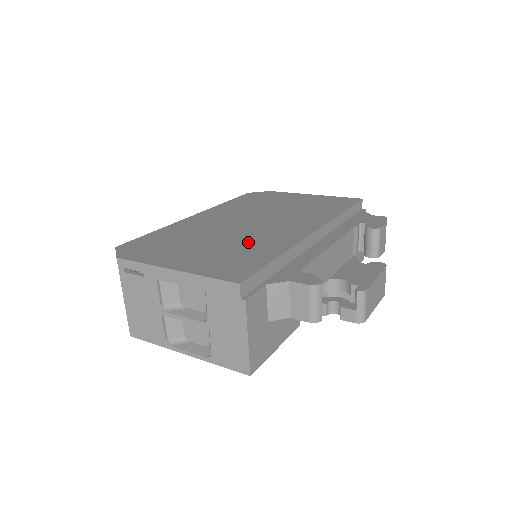
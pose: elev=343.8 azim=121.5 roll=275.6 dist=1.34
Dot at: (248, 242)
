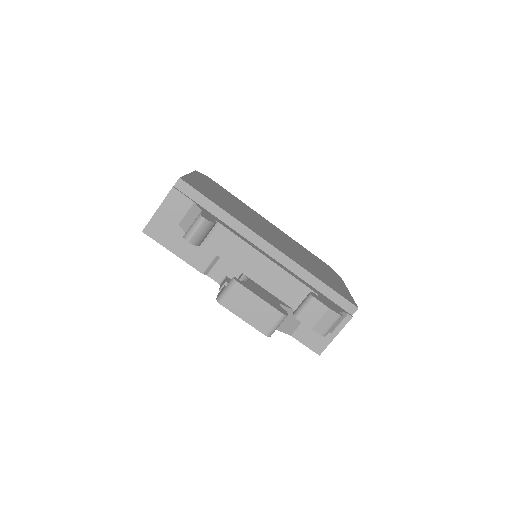
Dot at: (237, 212)
